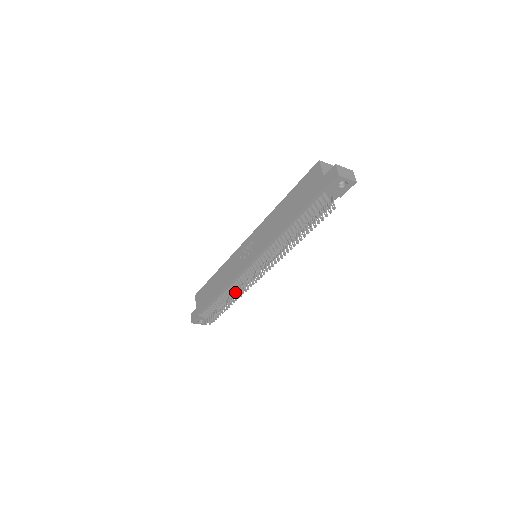
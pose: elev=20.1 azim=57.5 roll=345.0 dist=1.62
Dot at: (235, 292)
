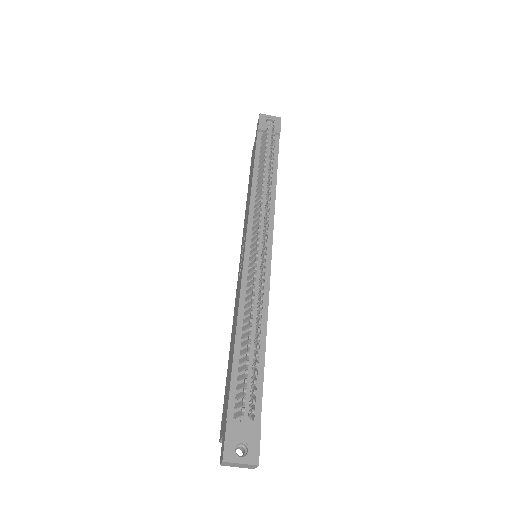
Dot at: (253, 300)
